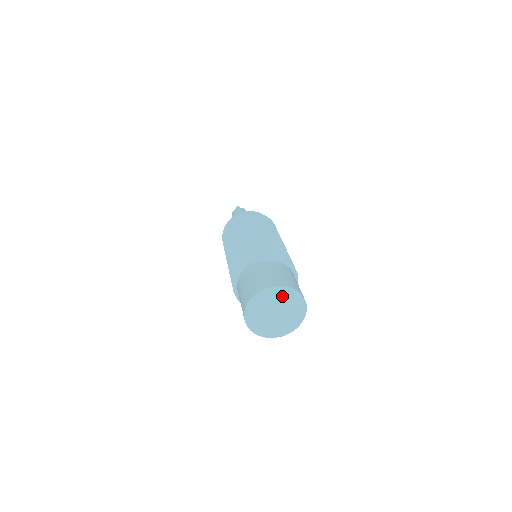
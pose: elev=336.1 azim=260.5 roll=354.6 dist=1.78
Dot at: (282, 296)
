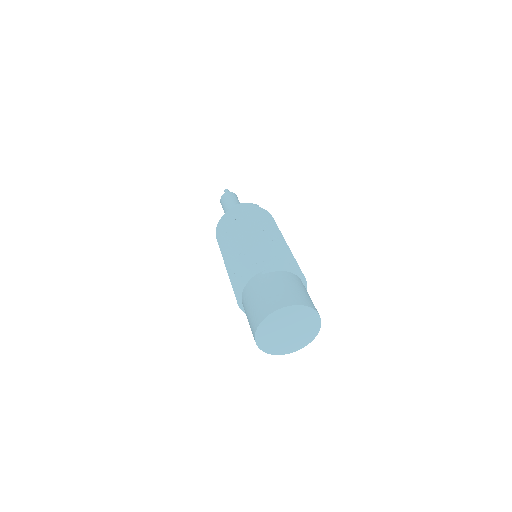
Dot at: (296, 315)
